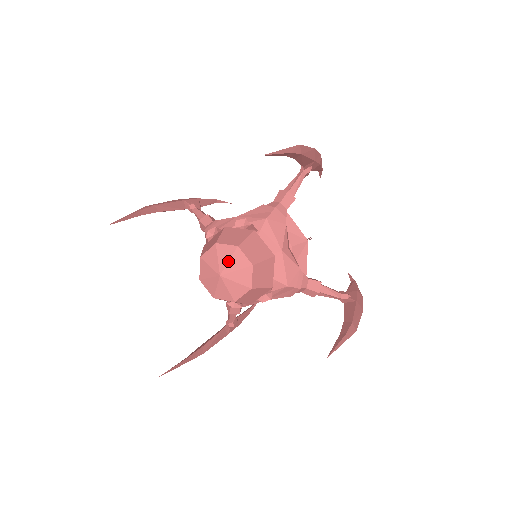
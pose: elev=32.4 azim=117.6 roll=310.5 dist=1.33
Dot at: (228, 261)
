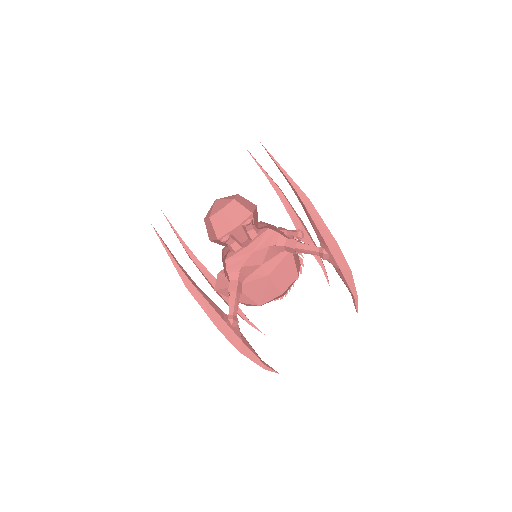
Dot at: occluded
